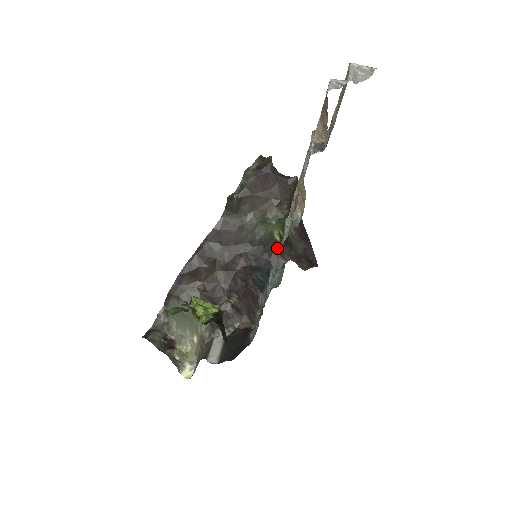
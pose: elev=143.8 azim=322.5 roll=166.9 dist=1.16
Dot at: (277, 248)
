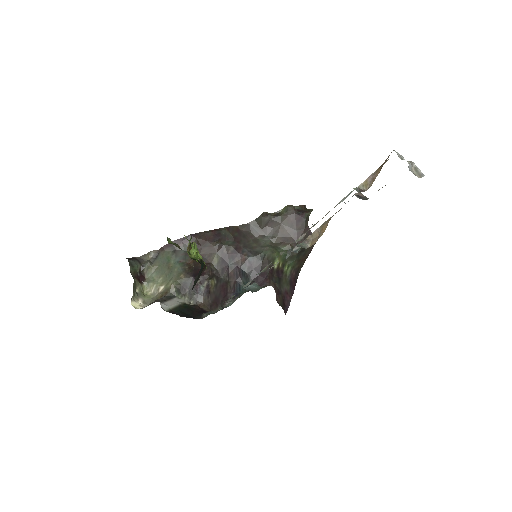
Dot at: (270, 272)
